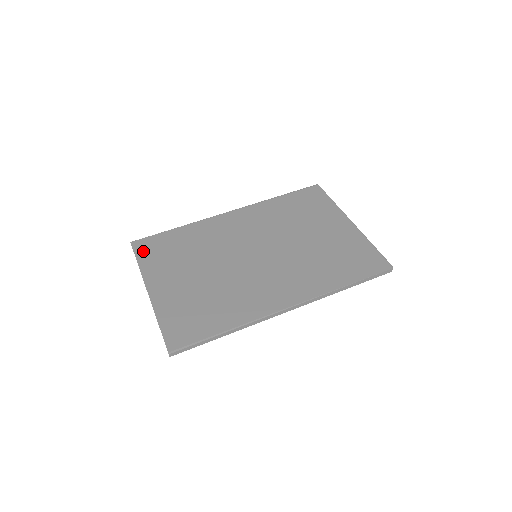
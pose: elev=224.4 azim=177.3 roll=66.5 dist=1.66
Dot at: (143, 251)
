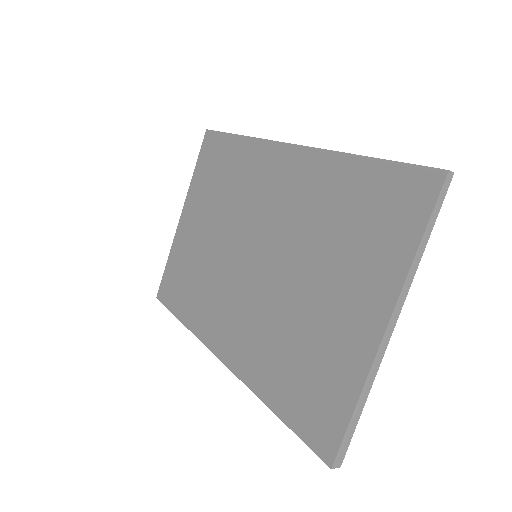
Dot at: (204, 154)
